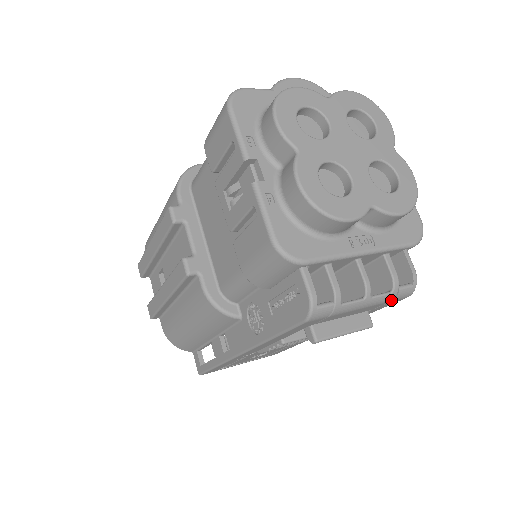
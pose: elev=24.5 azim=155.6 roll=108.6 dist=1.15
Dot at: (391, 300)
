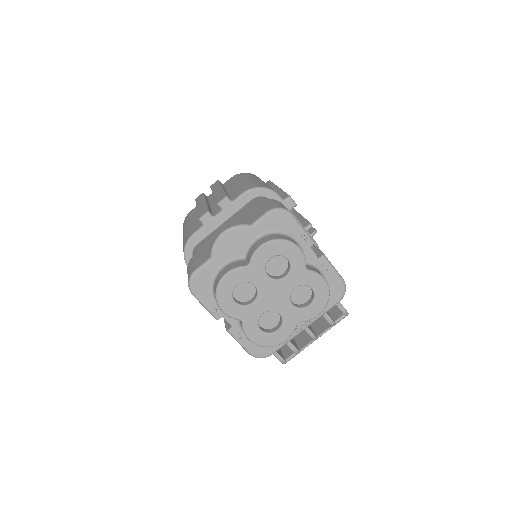
Dot at: occluded
